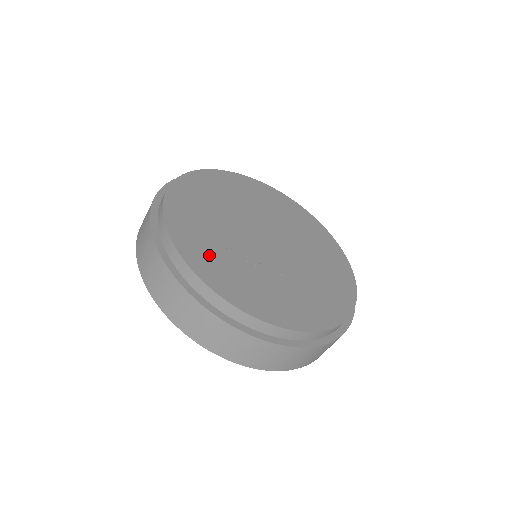
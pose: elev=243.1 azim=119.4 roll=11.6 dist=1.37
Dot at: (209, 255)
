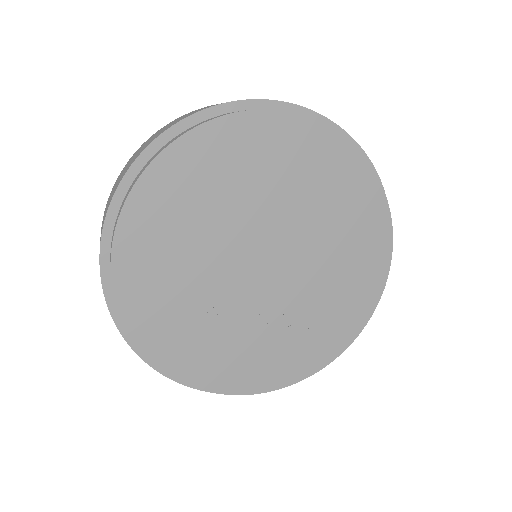
Dot at: (176, 332)
